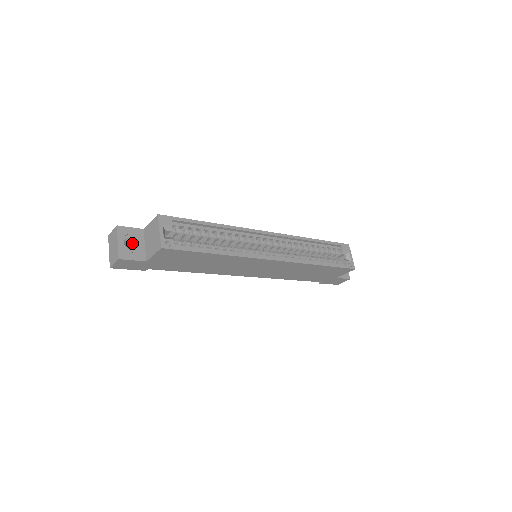
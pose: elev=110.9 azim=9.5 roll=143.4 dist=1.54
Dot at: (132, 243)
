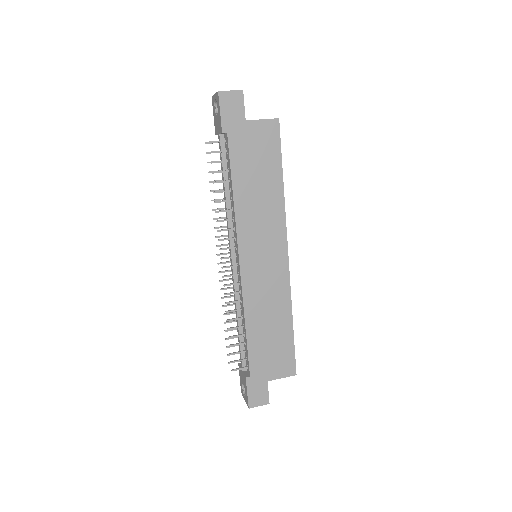
Dot at: occluded
